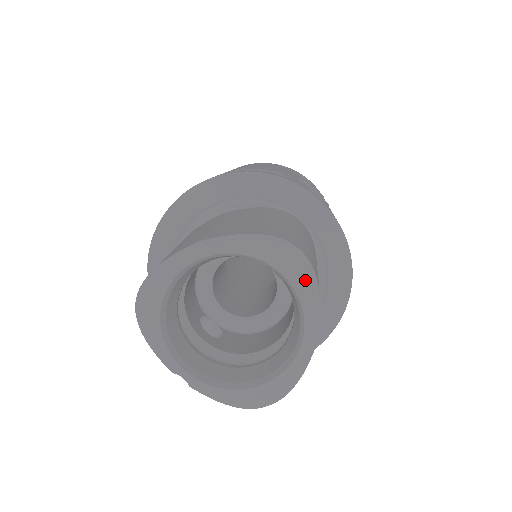
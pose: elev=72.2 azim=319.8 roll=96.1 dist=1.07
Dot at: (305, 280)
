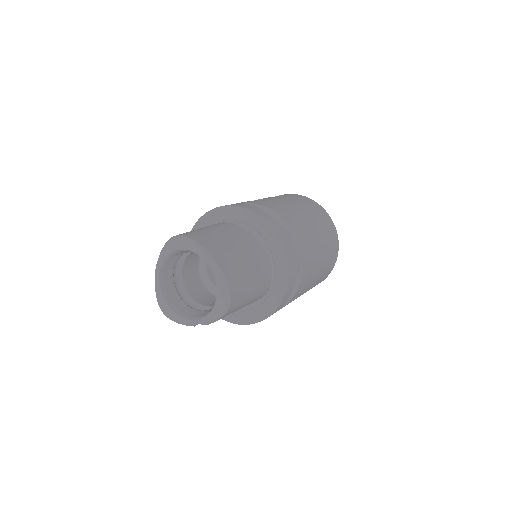
Dot at: (185, 243)
